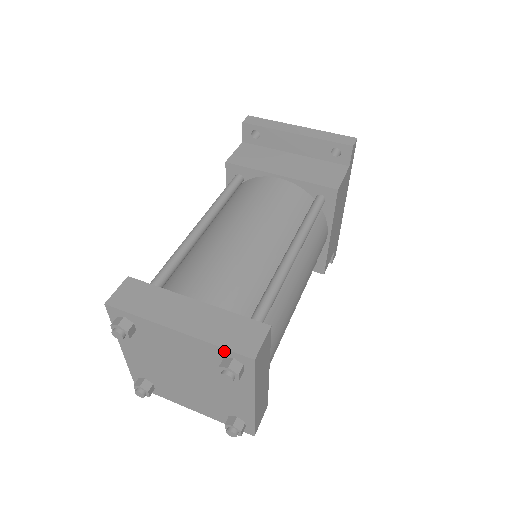
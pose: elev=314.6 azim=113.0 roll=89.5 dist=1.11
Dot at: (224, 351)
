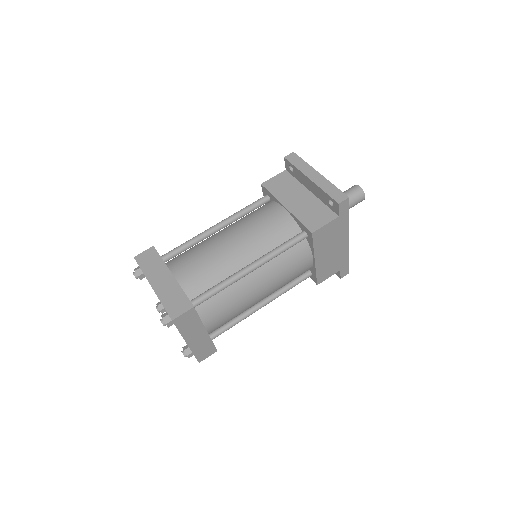
Dot at: (165, 309)
